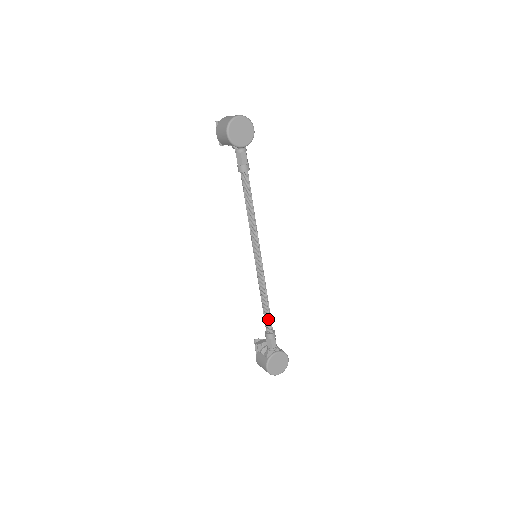
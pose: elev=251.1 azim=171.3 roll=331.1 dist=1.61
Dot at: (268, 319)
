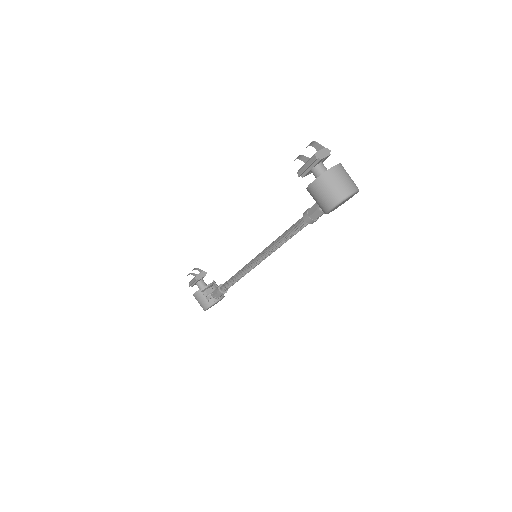
Dot at: occluded
